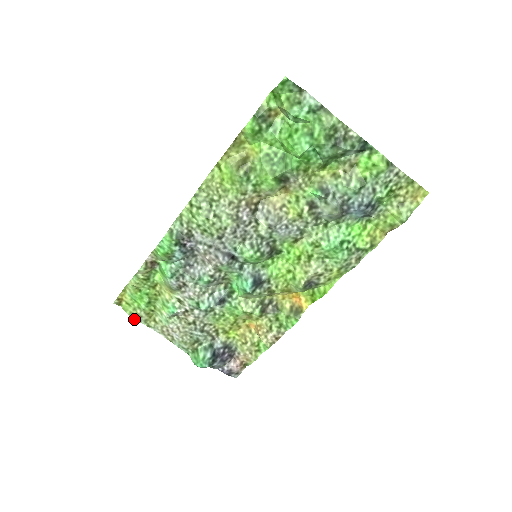
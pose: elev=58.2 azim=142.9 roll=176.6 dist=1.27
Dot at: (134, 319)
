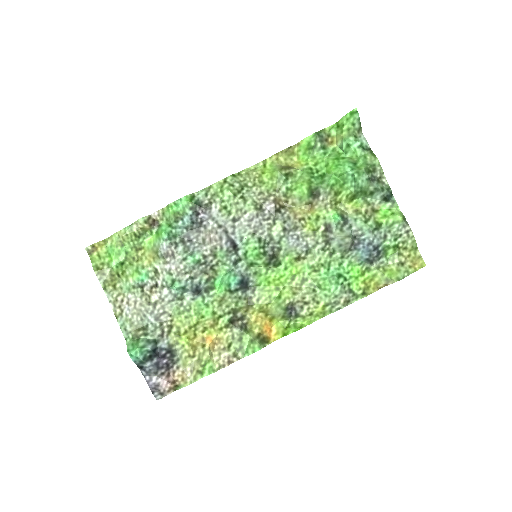
Dot at: (95, 273)
